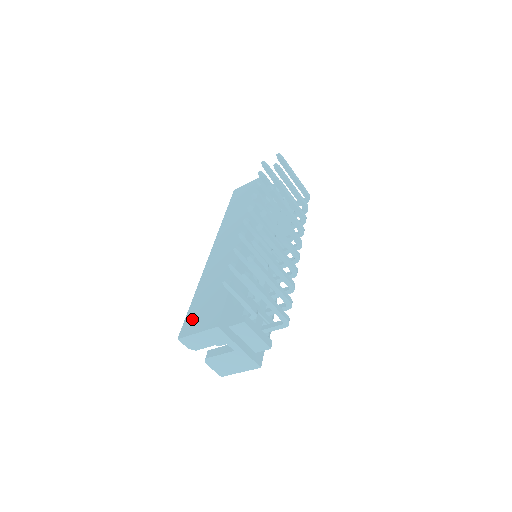
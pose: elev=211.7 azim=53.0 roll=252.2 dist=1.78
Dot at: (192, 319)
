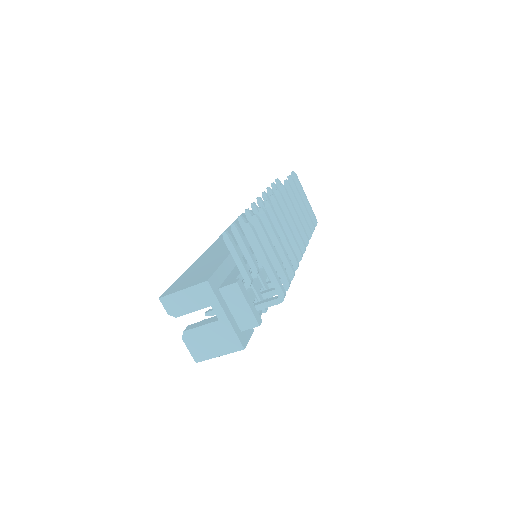
Dot at: (179, 283)
